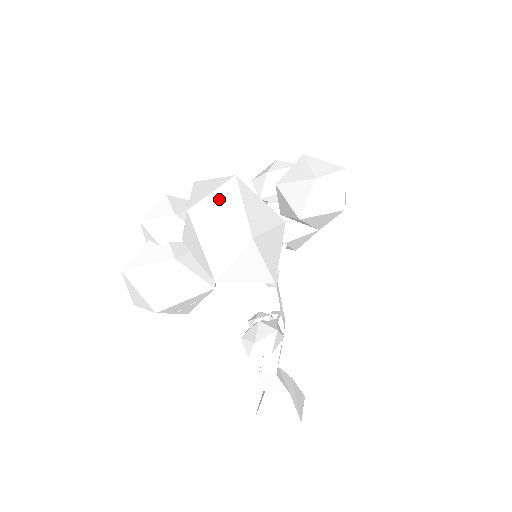
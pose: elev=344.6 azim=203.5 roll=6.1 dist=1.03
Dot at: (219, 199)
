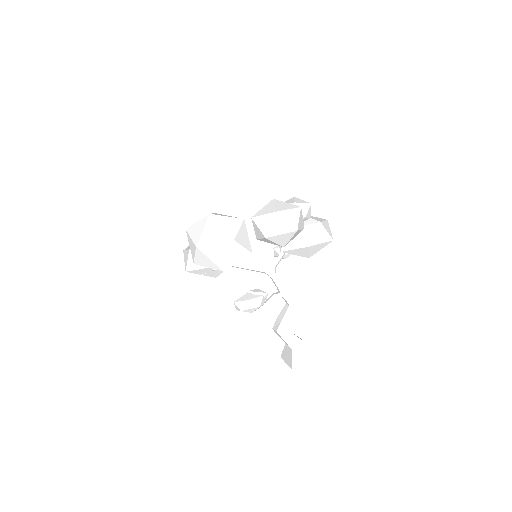
Dot at: (197, 225)
